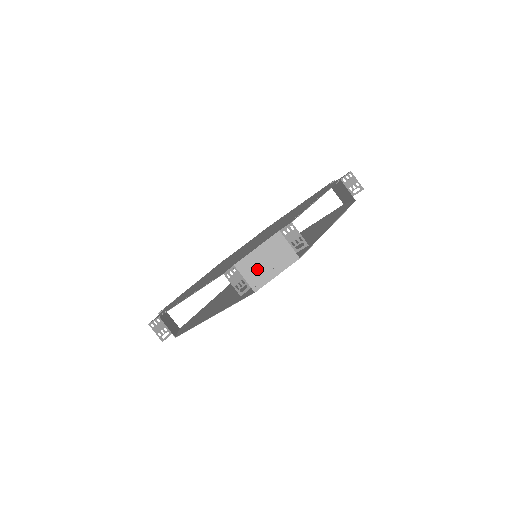
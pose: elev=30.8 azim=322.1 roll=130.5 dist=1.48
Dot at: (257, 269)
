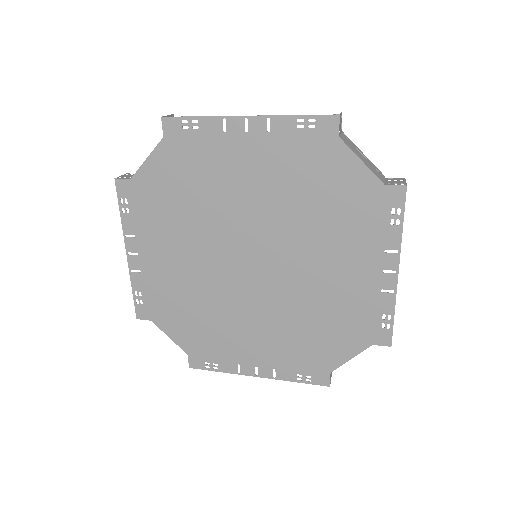
Dot at: occluded
